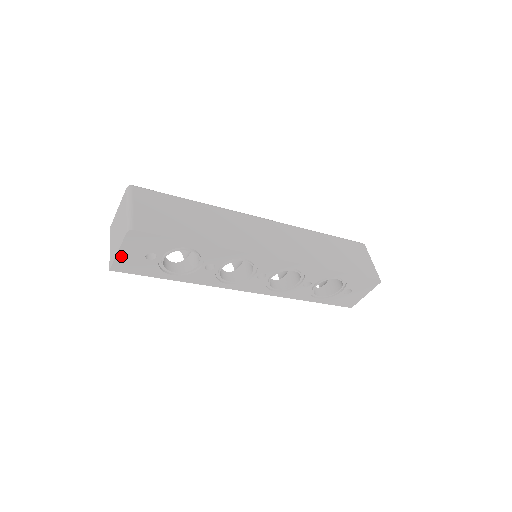
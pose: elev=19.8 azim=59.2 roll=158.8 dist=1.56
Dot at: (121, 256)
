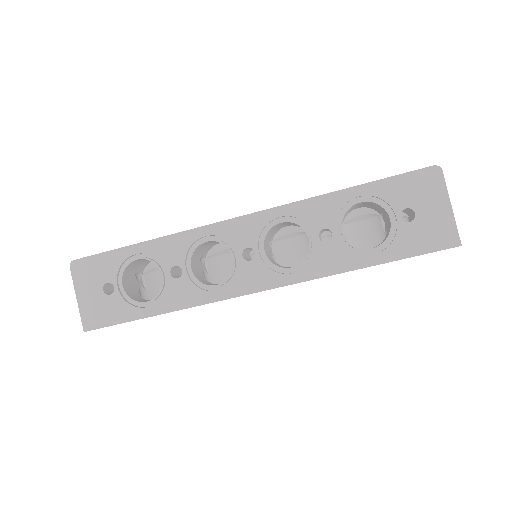
Dot at: (83, 304)
